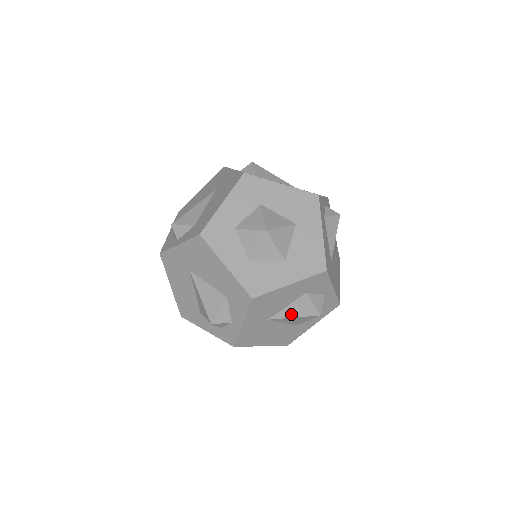
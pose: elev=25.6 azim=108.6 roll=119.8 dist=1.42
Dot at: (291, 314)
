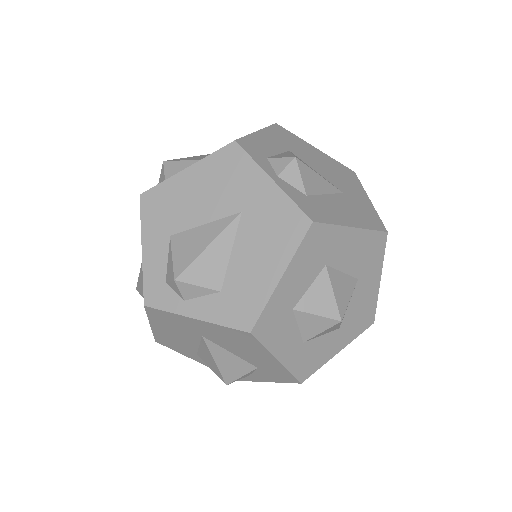
Dot at: occluded
